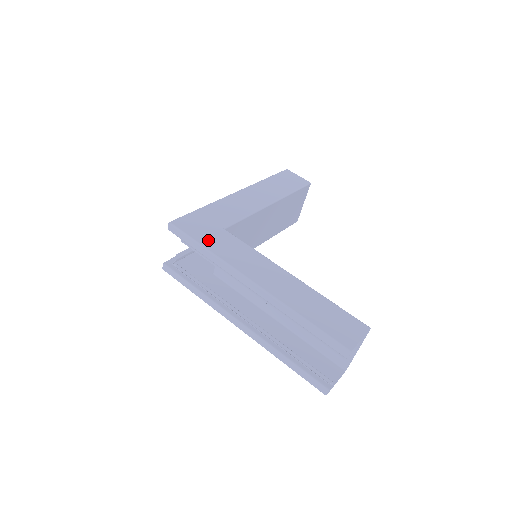
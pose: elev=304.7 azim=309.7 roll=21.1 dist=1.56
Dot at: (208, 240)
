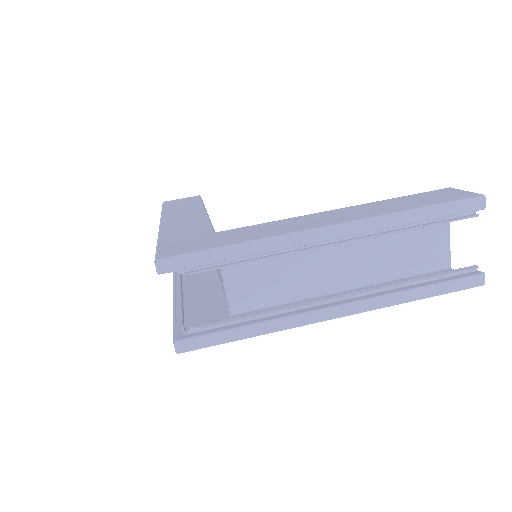
Dot at: (225, 241)
